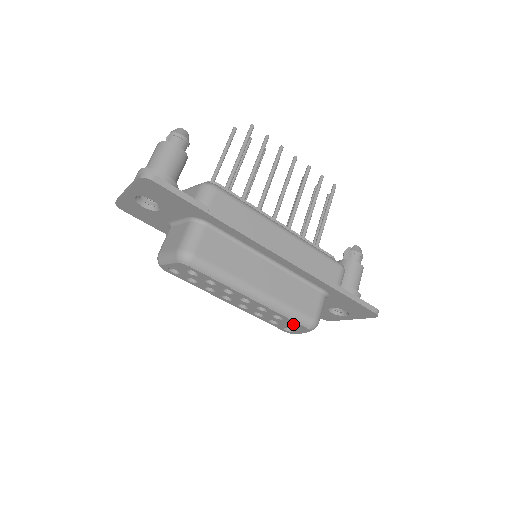
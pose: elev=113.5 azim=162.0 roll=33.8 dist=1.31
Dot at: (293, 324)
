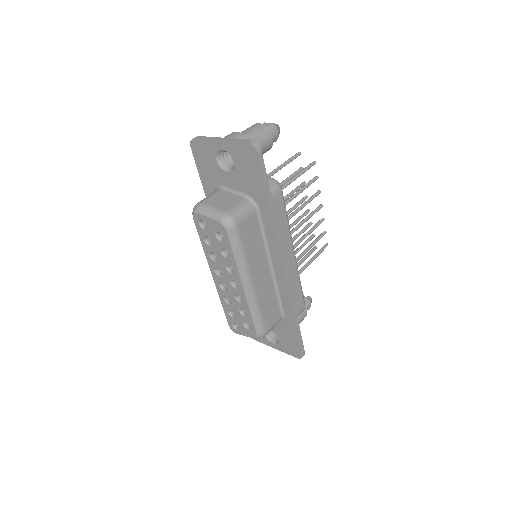
Dot at: (246, 325)
